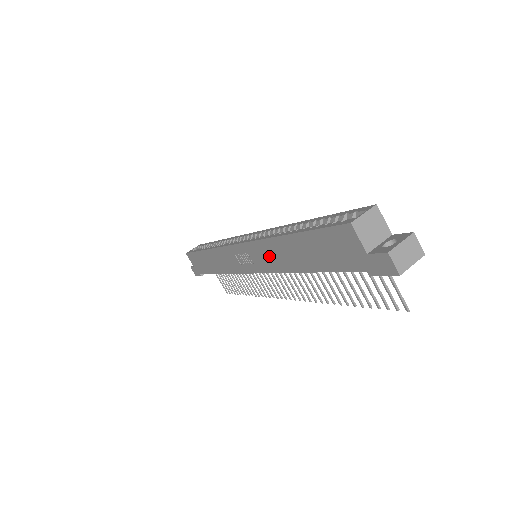
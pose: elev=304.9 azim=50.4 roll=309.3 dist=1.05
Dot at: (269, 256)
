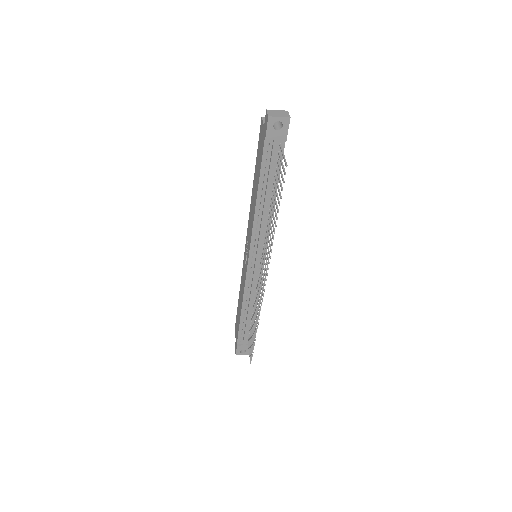
Dot at: (251, 220)
